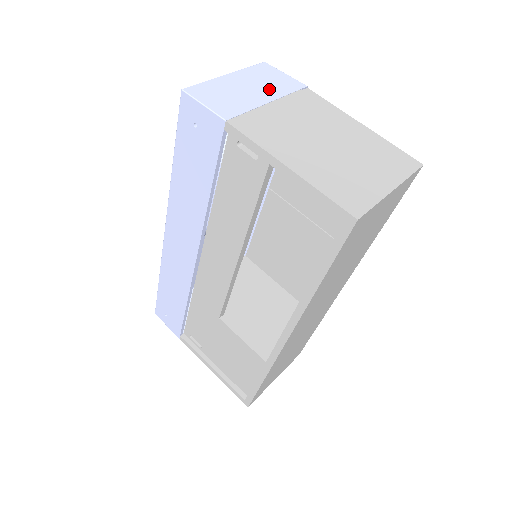
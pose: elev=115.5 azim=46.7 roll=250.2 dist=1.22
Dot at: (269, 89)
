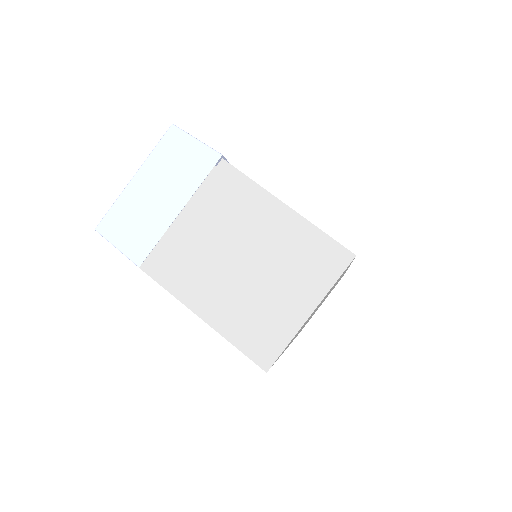
Dot at: (178, 186)
